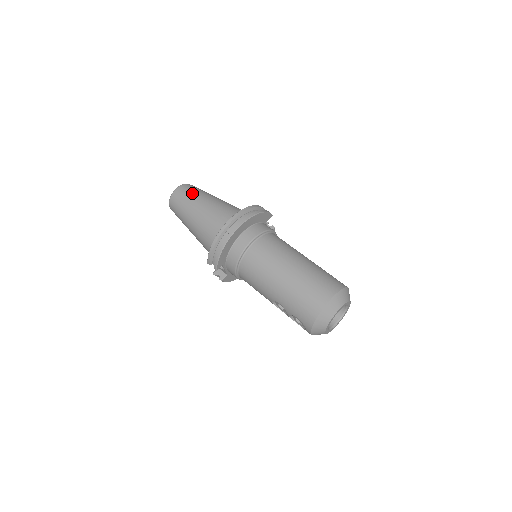
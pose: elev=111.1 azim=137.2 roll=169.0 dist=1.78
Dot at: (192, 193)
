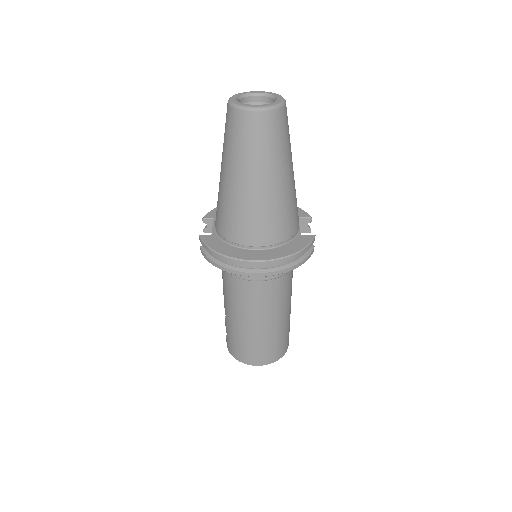
Dot at: (265, 147)
